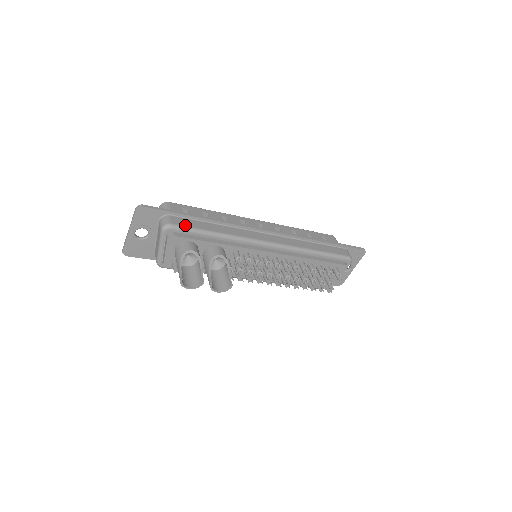
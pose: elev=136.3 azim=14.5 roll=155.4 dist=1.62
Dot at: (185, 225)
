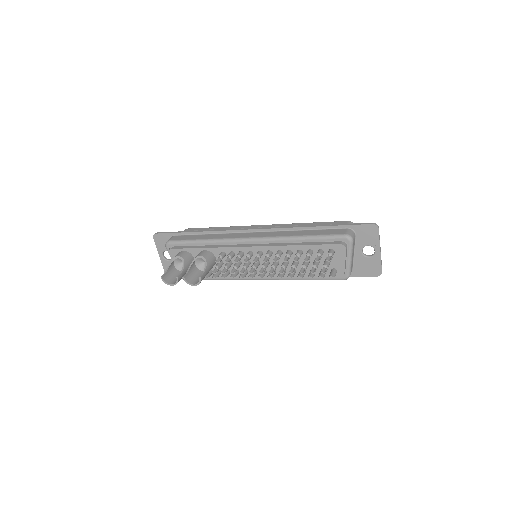
Dot at: (180, 239)
